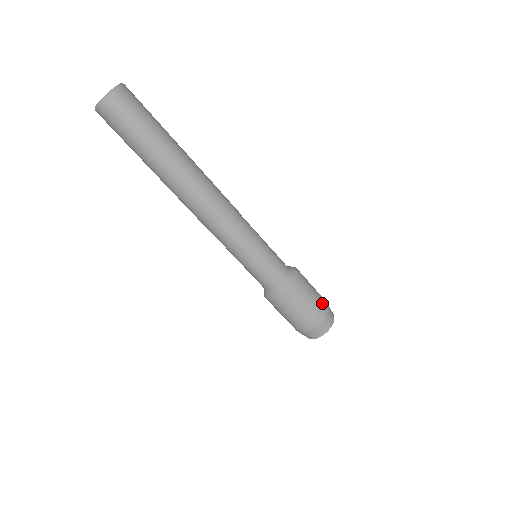
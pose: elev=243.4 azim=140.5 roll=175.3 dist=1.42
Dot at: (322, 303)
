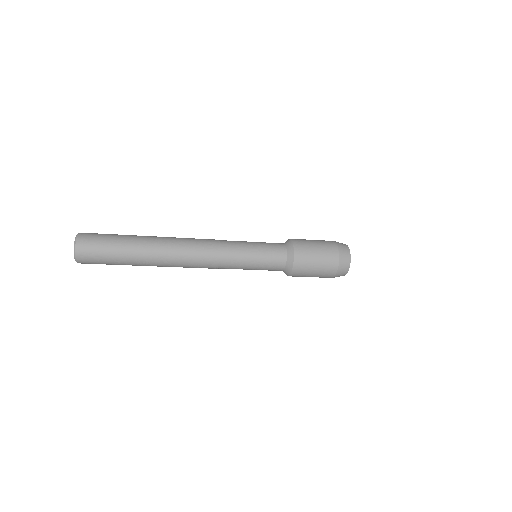
Dot at: (329, 248)
